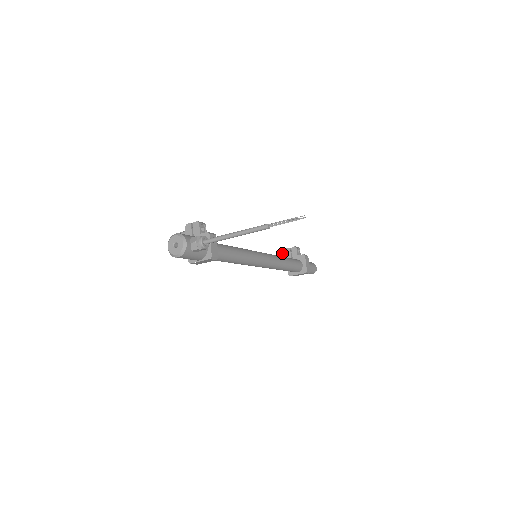
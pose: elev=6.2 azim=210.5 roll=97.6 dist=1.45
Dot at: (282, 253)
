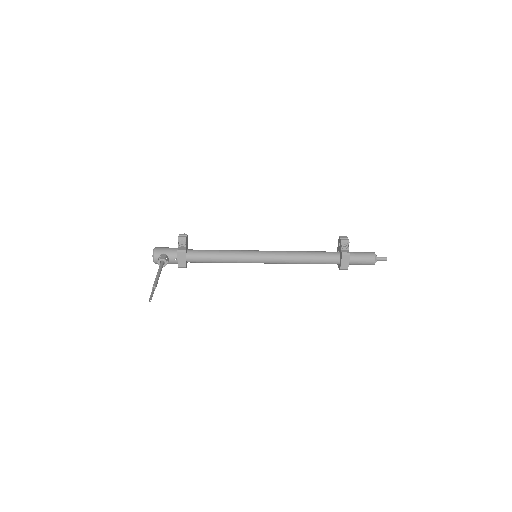
Dot at: occluded
